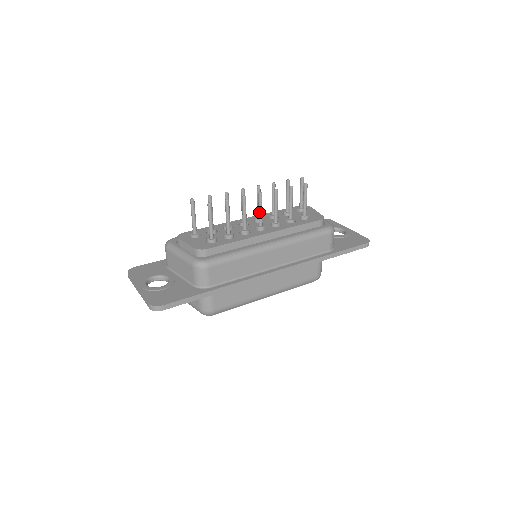
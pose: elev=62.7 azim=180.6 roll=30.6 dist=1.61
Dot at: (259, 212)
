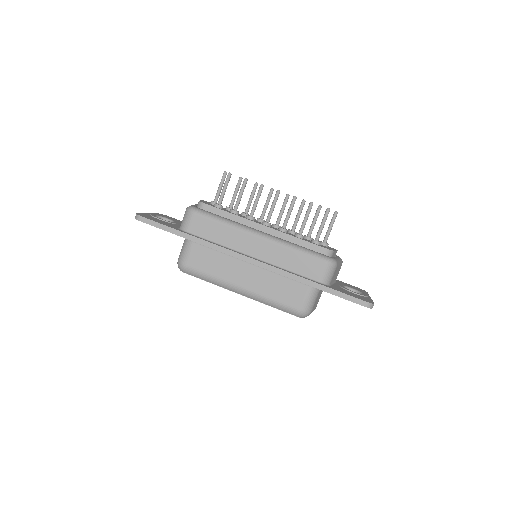
Dot at: (270, 208)
